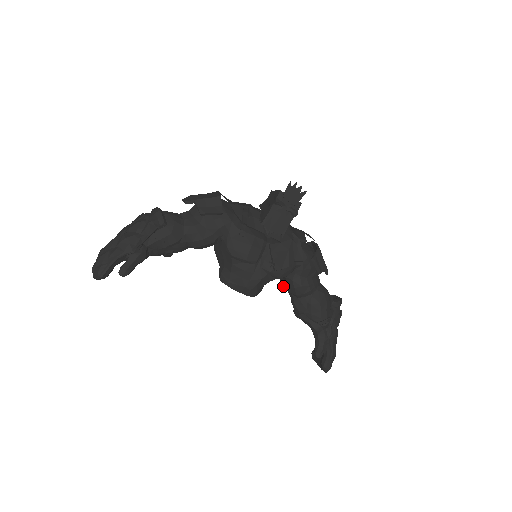
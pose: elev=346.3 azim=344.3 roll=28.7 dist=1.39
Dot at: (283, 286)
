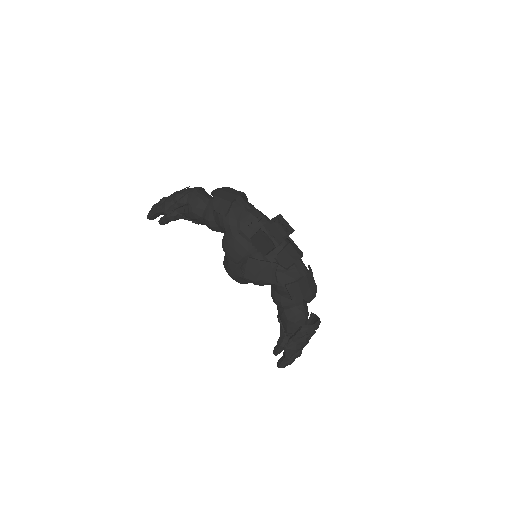
Dot at: occluded
